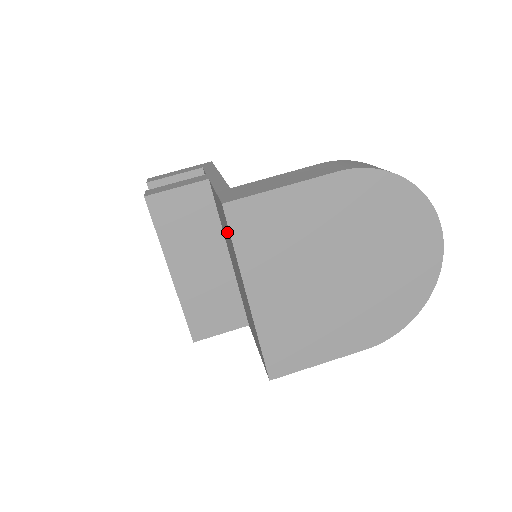
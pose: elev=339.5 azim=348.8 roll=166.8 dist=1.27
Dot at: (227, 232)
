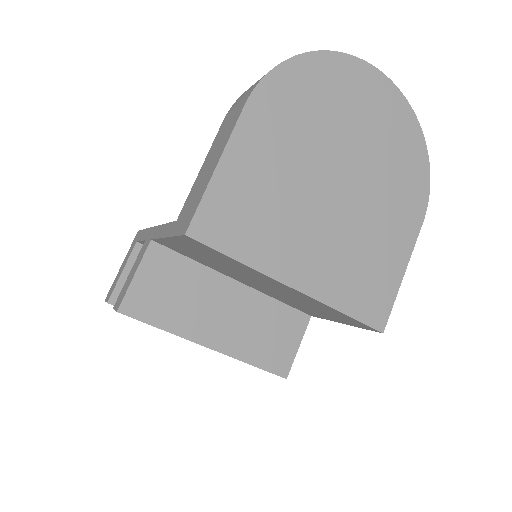
Dot at: (215, 257)
